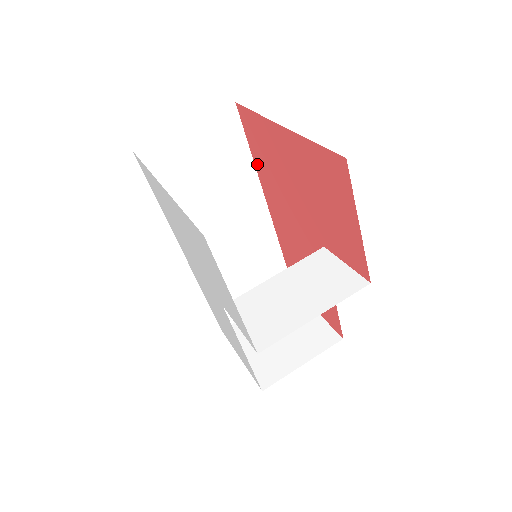
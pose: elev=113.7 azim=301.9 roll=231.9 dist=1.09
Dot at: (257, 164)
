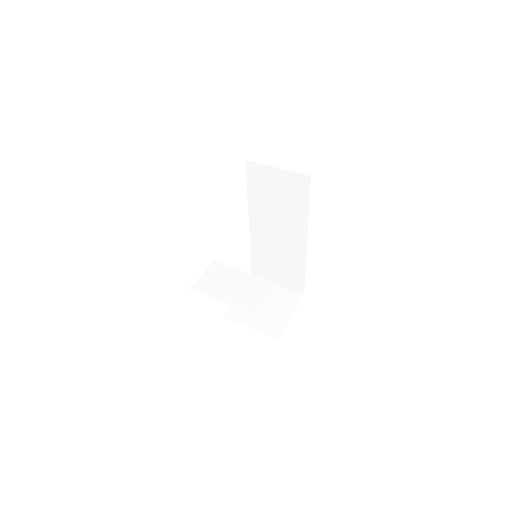
Dot at: occluded
